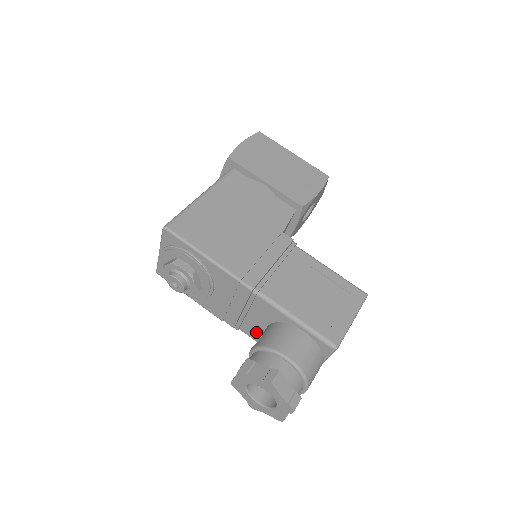
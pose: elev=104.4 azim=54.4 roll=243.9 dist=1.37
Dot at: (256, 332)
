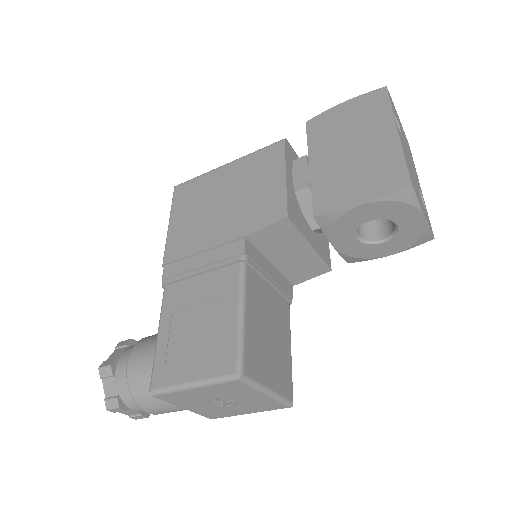
Dot at: occluded
